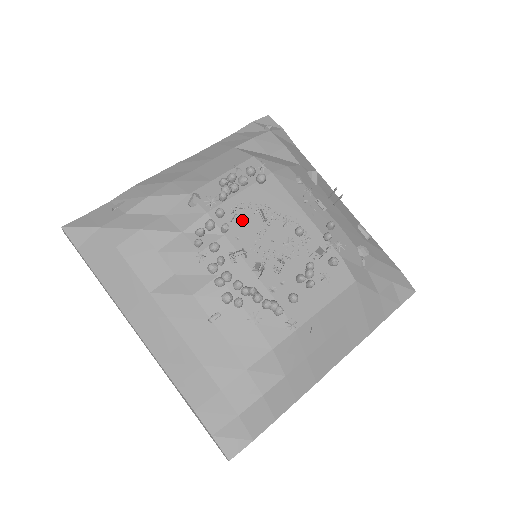
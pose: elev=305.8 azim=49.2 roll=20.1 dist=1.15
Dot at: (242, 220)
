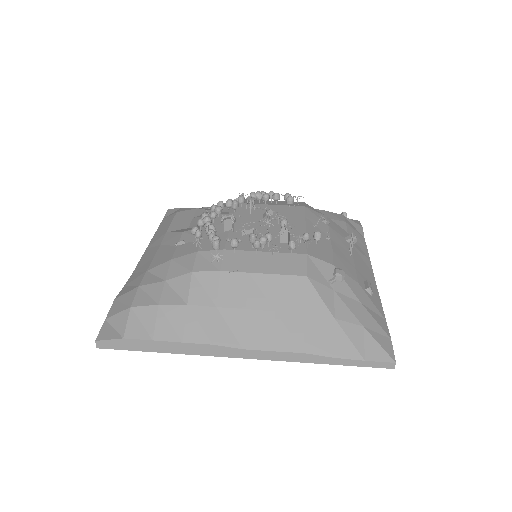
Dot at: (254, 213)
